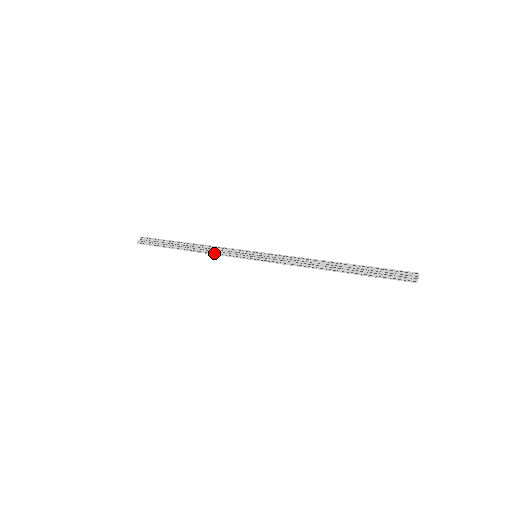
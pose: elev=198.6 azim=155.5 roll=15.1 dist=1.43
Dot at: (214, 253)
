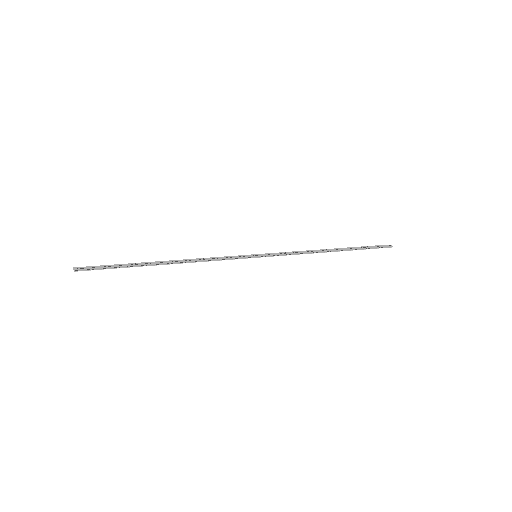
Dot at: (207, 260)
